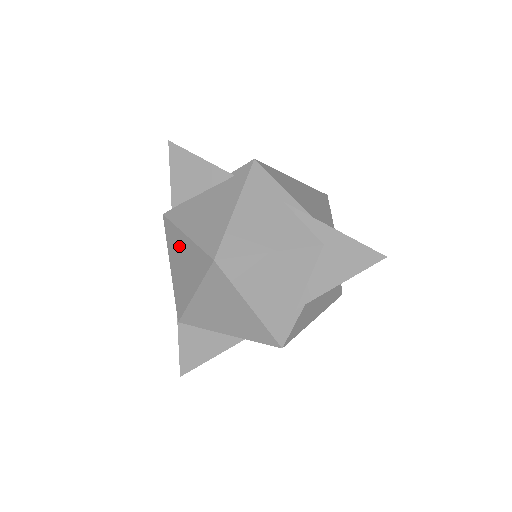
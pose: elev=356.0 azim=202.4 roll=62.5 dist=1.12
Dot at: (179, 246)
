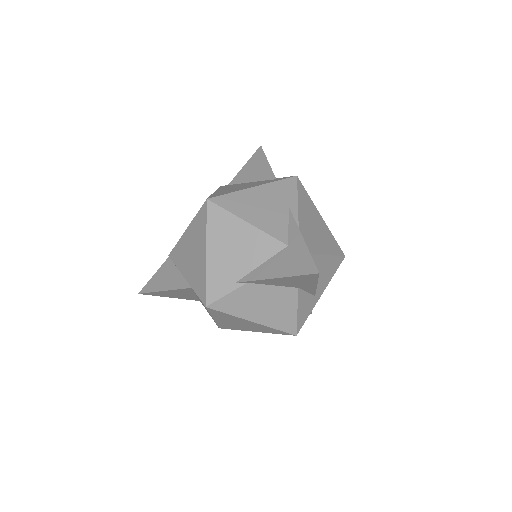
Dot at: occluded
